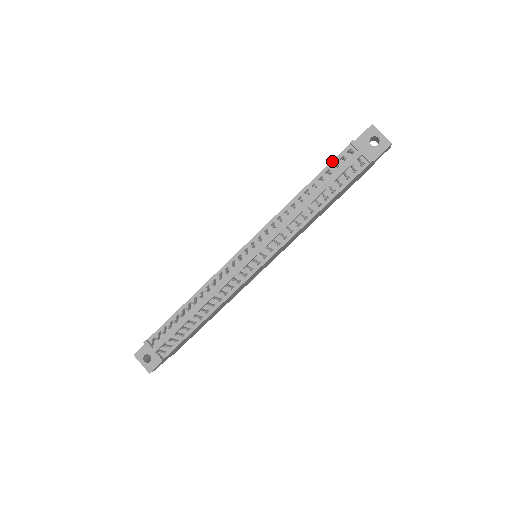
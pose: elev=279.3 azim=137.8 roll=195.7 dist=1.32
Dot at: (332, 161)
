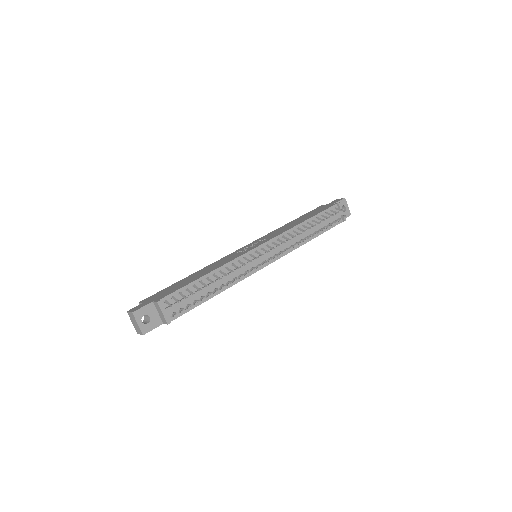
Dot at: (325, 210)
